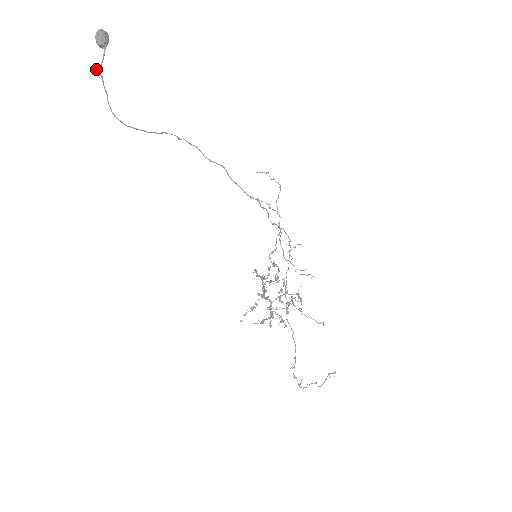
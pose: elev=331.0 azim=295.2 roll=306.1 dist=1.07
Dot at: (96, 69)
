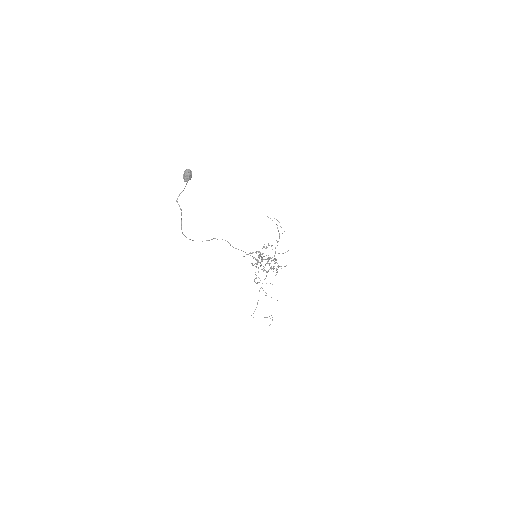
Dot at: occluded
